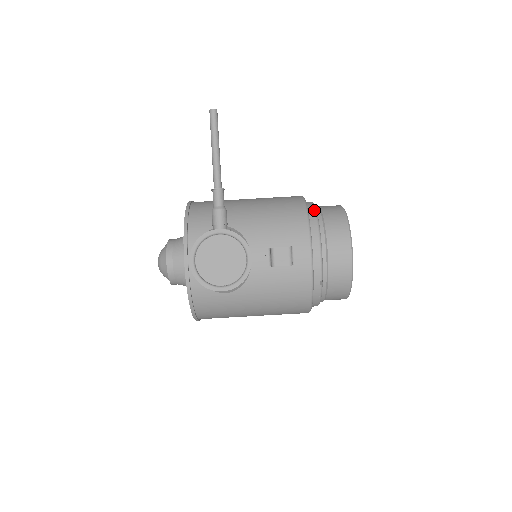
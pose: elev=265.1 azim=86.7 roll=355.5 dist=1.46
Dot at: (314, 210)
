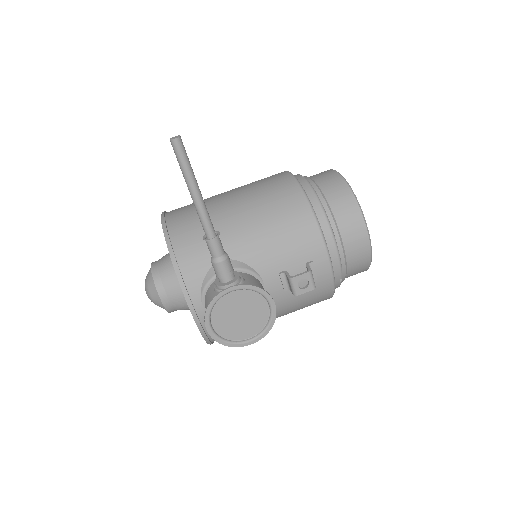
Dot at: (318, 202)
